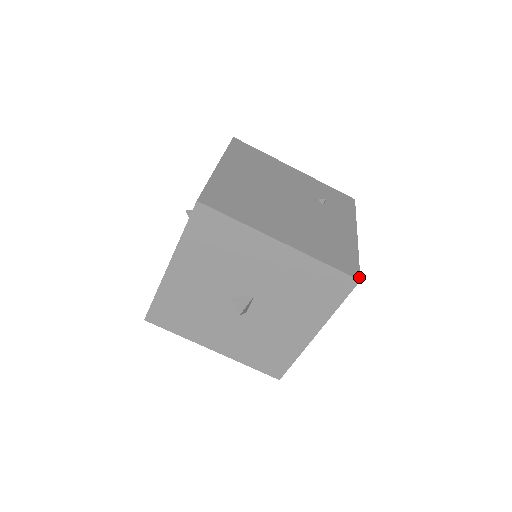
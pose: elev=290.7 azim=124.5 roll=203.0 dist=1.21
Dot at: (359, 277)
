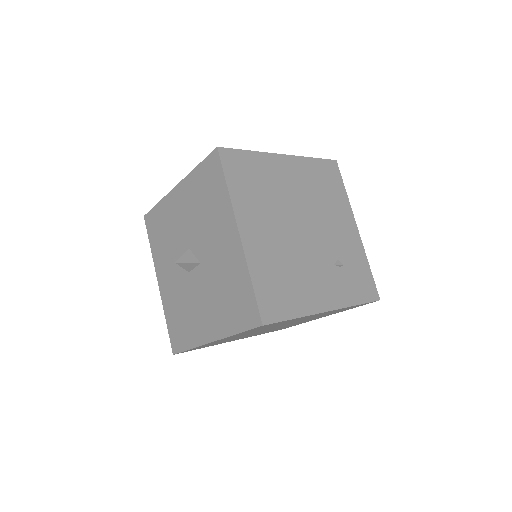
Dot at: (266, 323)
